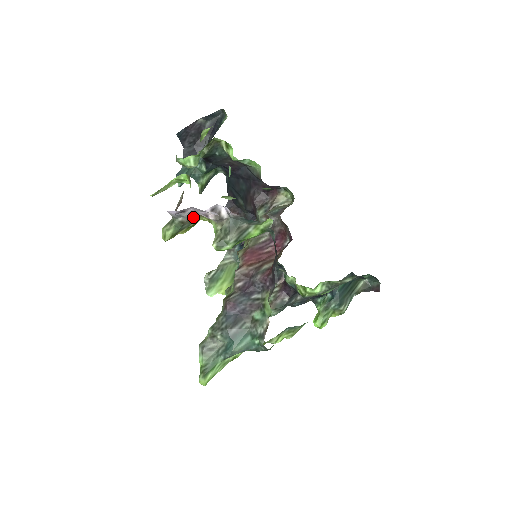
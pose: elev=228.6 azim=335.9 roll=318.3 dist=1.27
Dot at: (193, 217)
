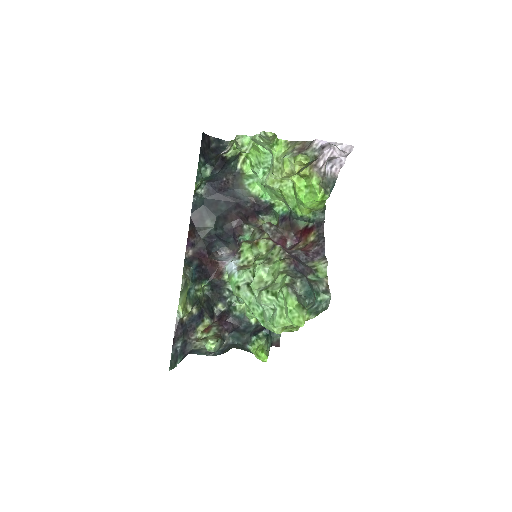
Dot at: (353, 146)
